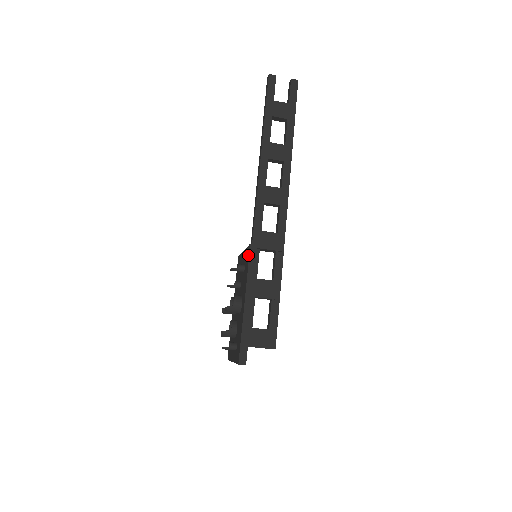
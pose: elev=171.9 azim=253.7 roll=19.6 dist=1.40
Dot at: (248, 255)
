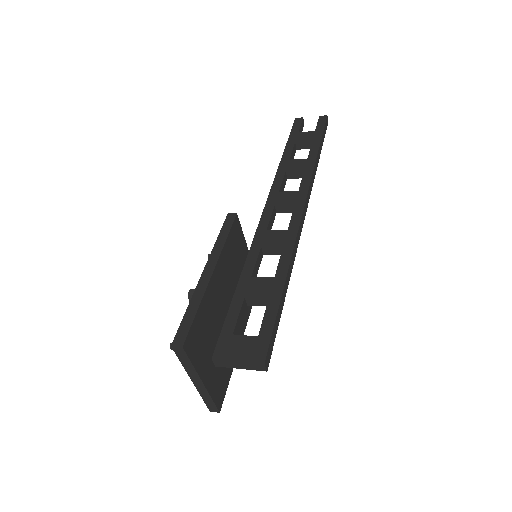
Dot at: occluded
